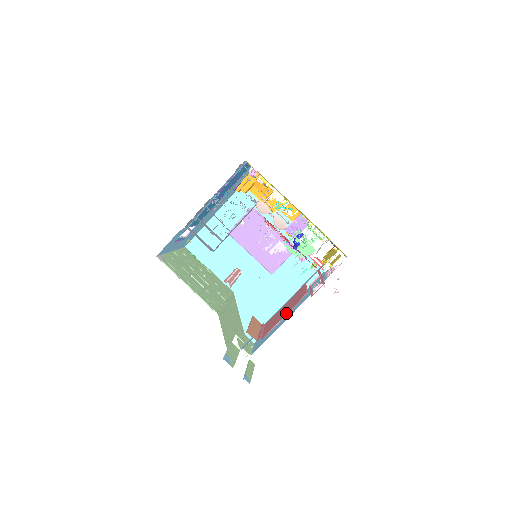
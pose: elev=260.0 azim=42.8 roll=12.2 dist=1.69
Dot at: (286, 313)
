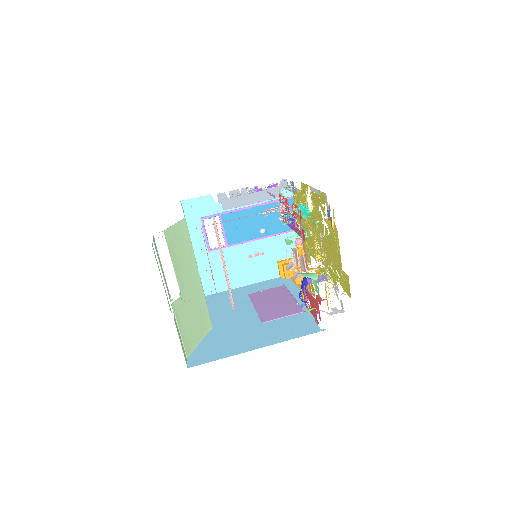
Dot at: occluded
